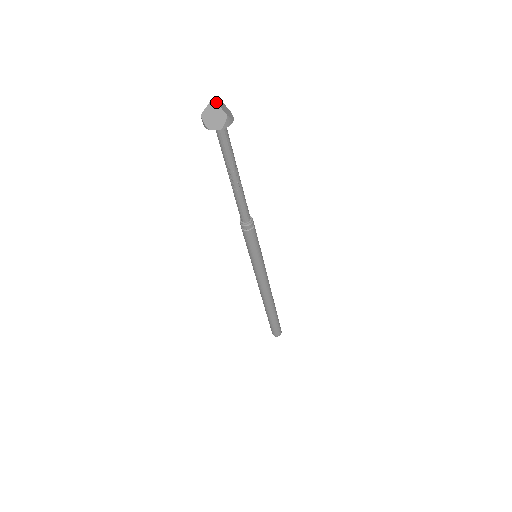
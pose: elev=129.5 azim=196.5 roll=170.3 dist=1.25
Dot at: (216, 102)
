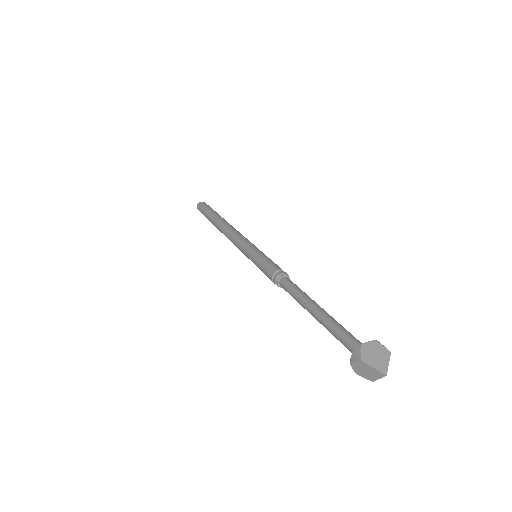
Dot at: occluded
